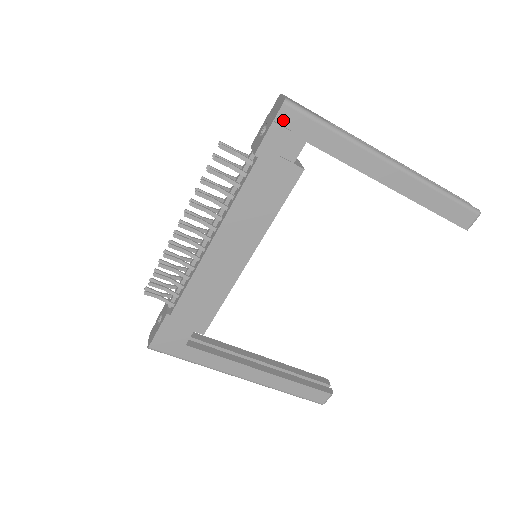
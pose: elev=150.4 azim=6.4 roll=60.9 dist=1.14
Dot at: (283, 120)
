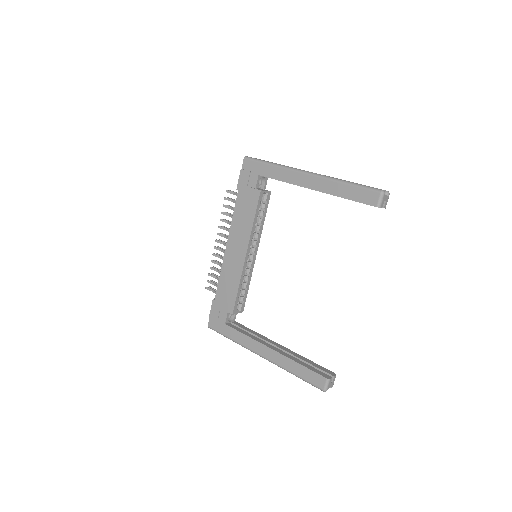
Dot at: (246, 167)
